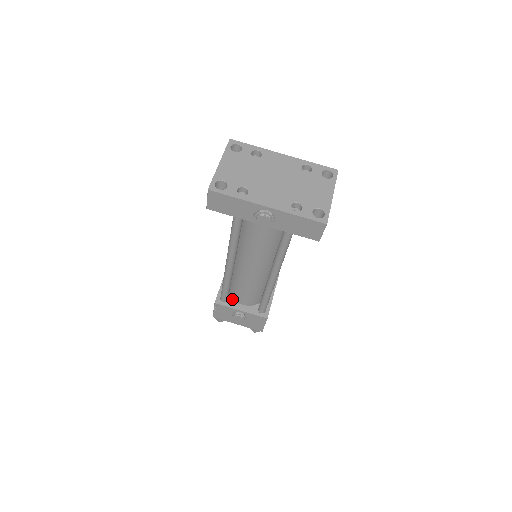
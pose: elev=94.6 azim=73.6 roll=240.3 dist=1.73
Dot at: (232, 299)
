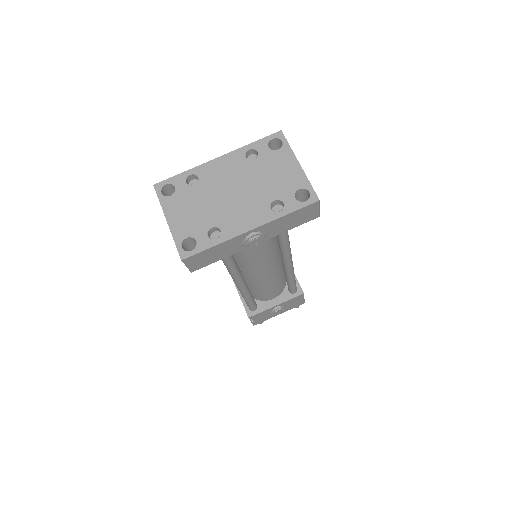
Dot at: (260, 302)
